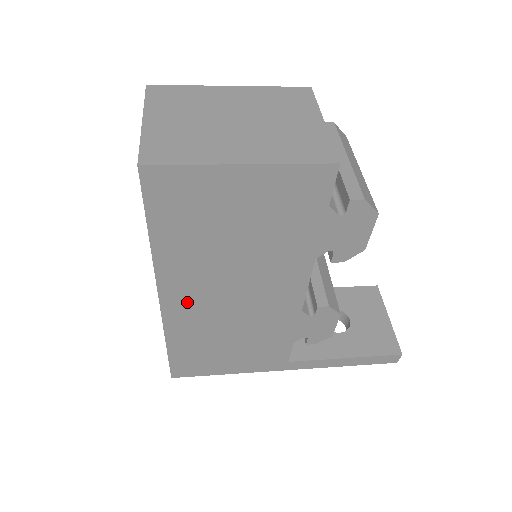
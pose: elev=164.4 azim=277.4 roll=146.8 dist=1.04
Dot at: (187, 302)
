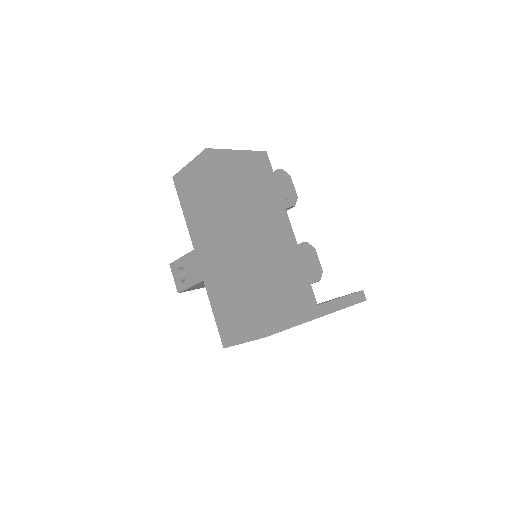
Dot at: (247, 240)
